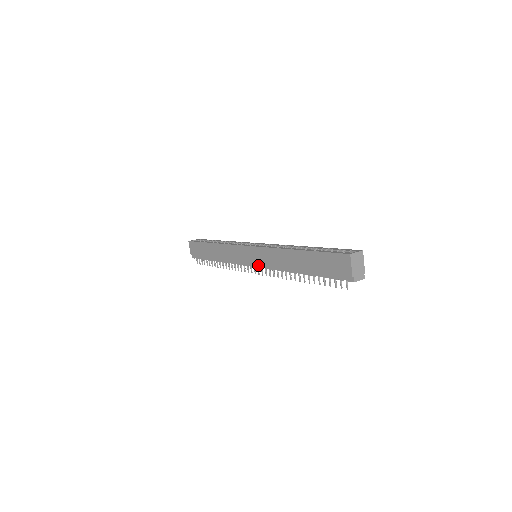
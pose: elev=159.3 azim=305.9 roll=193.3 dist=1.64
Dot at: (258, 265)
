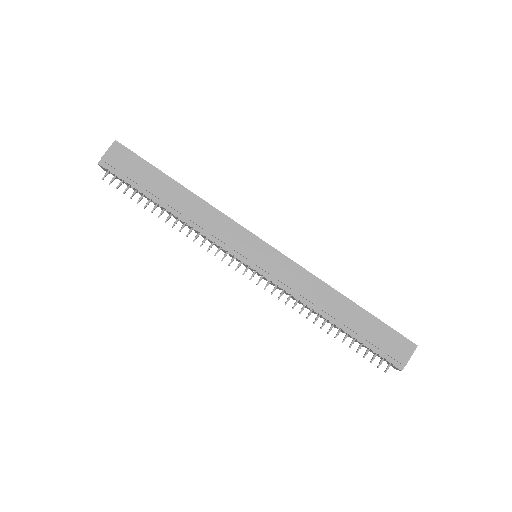
Dot at: (263, 271)
